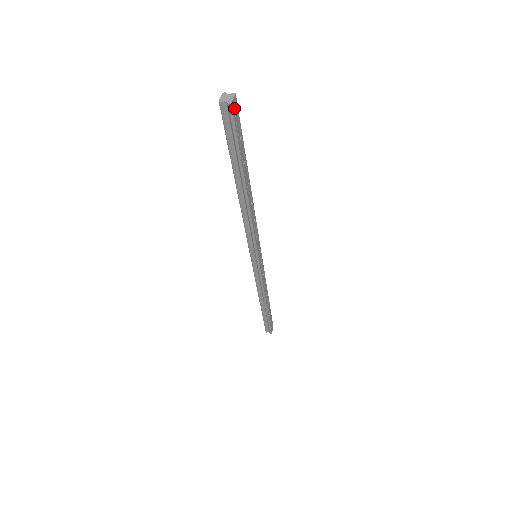
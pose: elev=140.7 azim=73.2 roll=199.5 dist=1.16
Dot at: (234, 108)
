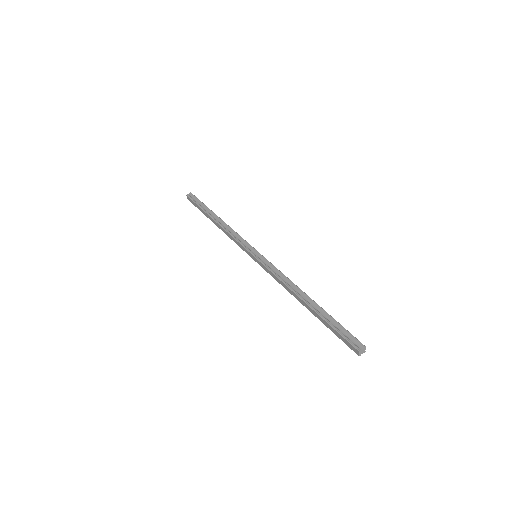
Dot at: (361, 346)
